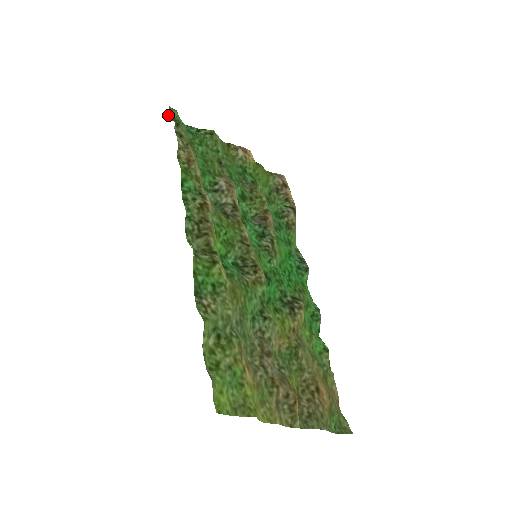
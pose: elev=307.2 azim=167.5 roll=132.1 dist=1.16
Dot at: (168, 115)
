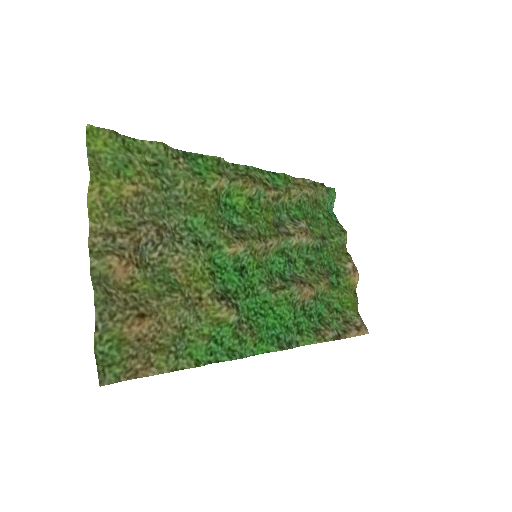
Dot at: (327, 187)
